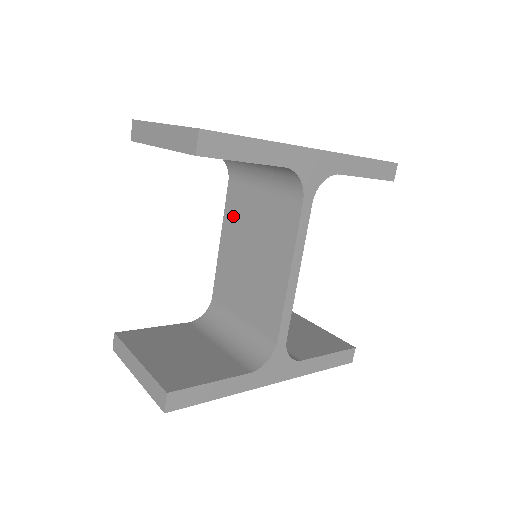
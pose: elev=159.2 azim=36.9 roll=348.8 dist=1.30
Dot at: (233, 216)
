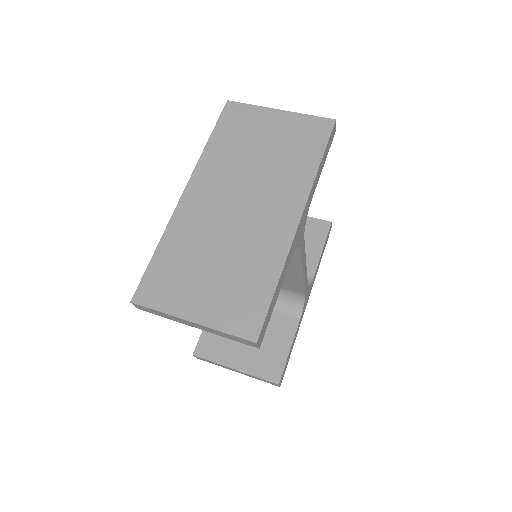
Dot at: occluded
